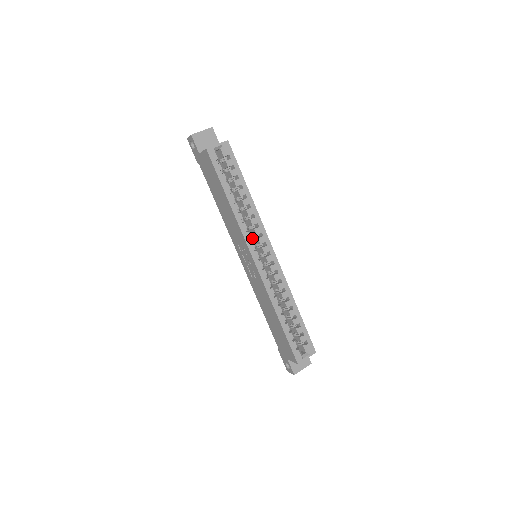
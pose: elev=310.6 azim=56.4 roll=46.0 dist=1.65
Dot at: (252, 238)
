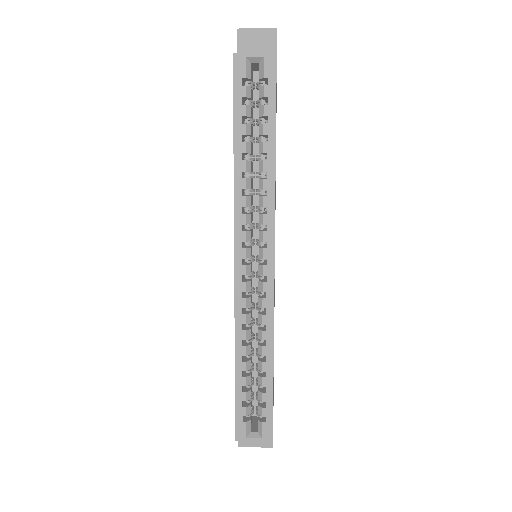
Dot at: (256, 226)
